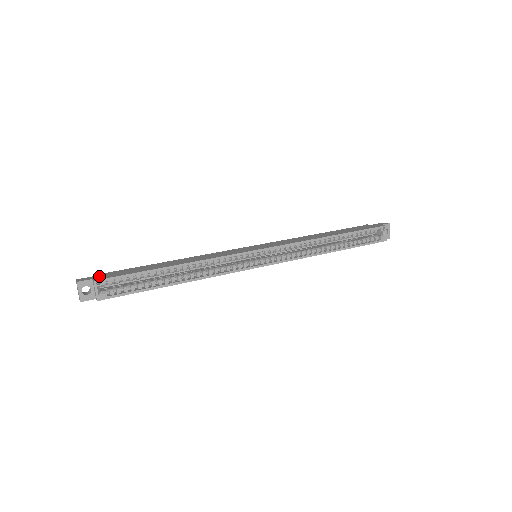
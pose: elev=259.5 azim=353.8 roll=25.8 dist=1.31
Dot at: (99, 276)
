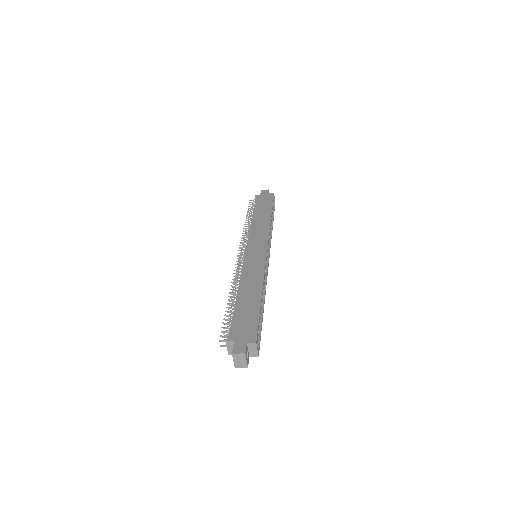
Dot at: (241, 338)
